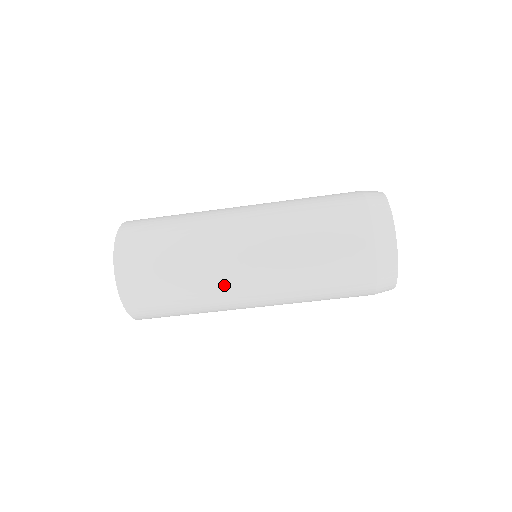
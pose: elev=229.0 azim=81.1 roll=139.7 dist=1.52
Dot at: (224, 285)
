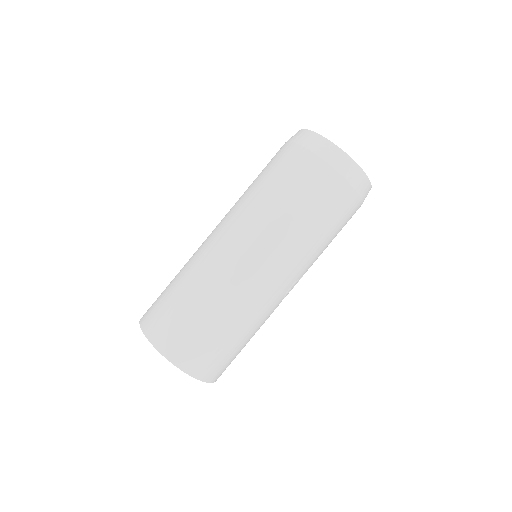
Dot at: (202, 247)
